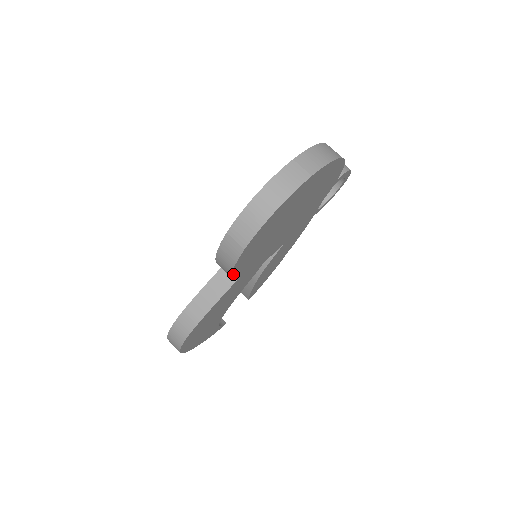
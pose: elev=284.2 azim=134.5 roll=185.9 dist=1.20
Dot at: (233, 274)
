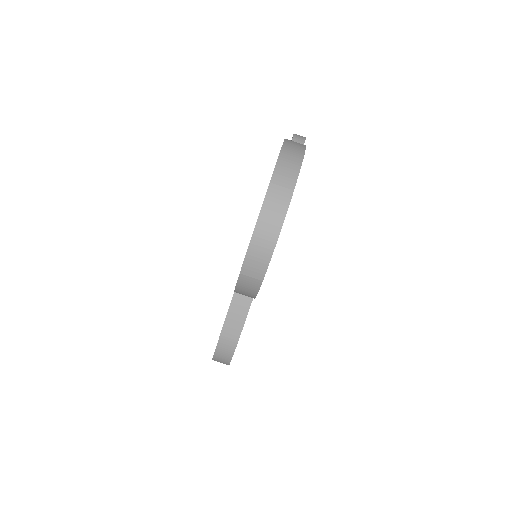
Dot at: occluded
